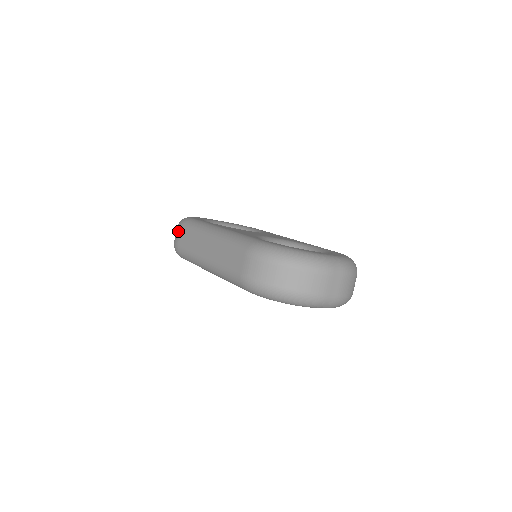
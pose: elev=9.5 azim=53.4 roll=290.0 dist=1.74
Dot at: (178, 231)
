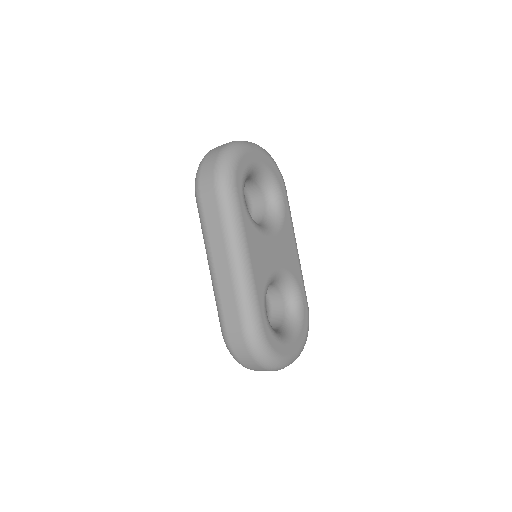
Dot at: (212, 187)
